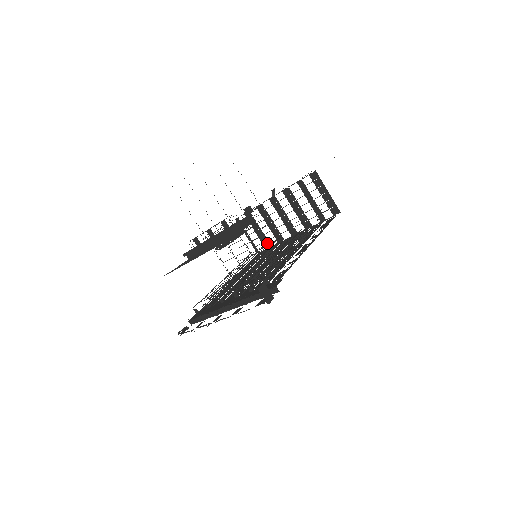
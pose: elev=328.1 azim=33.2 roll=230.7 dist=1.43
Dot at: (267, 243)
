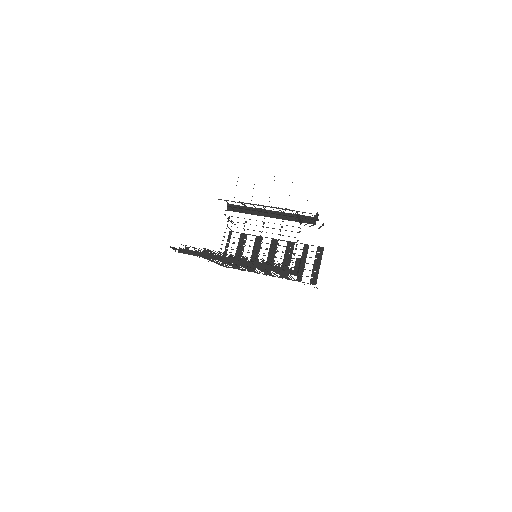
Dot at: (238, 265)
